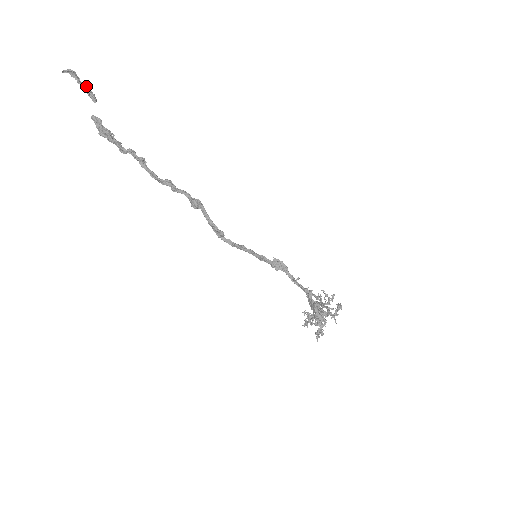
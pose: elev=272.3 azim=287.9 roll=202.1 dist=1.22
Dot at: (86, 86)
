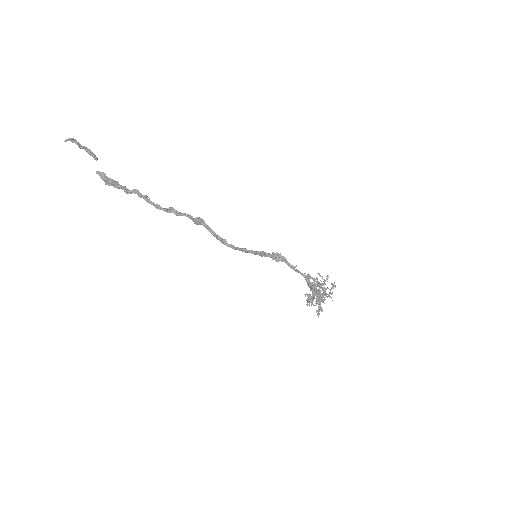
Dot at: (86, 148)
